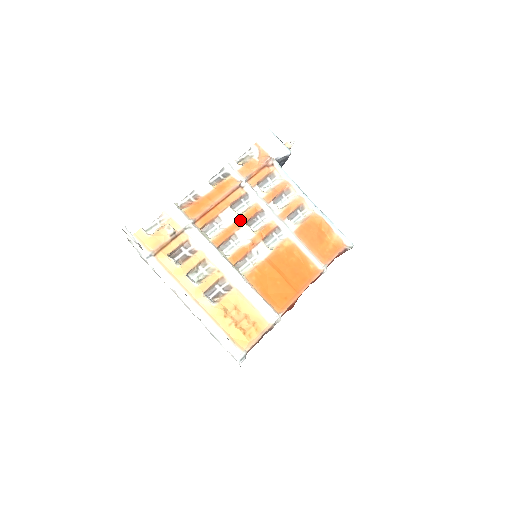
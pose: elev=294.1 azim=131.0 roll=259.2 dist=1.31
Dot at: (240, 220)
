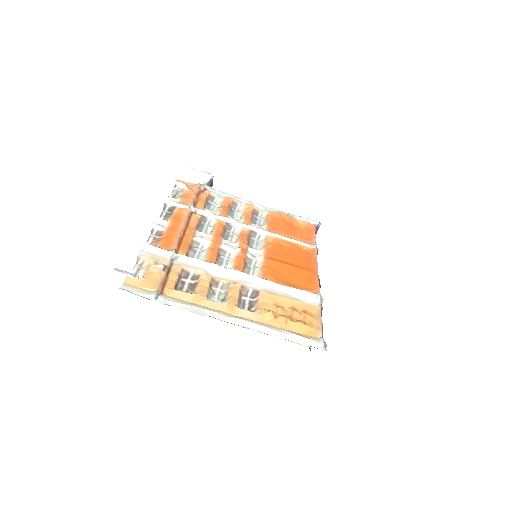
Dot at: (215, 237)
